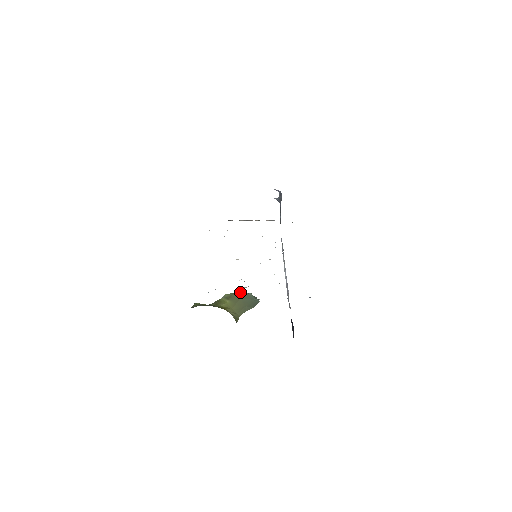
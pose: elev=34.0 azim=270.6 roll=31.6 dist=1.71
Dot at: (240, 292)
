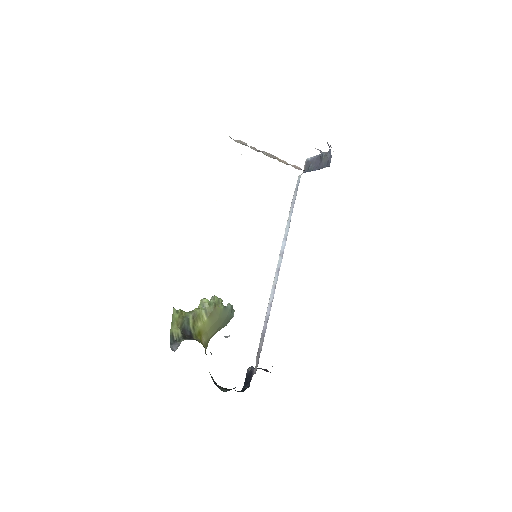
Dot at: (221, 306)
